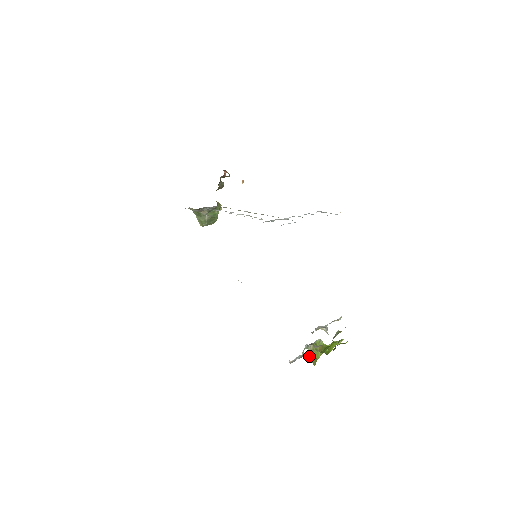
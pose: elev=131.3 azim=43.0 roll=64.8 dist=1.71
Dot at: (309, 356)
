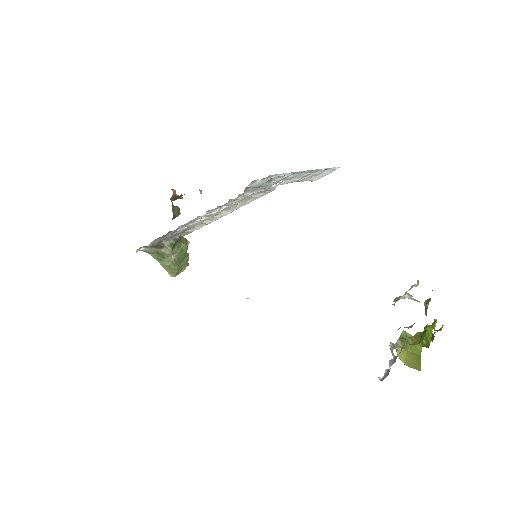
Dot at: (403, 362)
